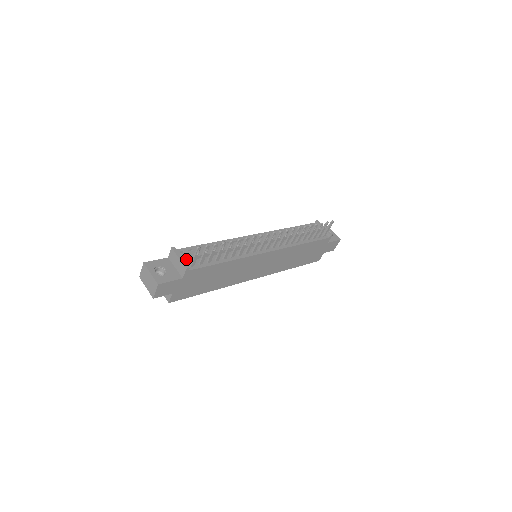
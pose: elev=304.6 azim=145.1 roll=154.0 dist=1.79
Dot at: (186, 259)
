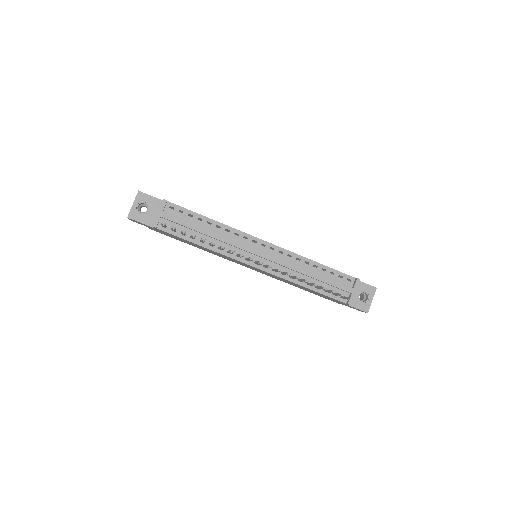
Dot at: (164, 218)
